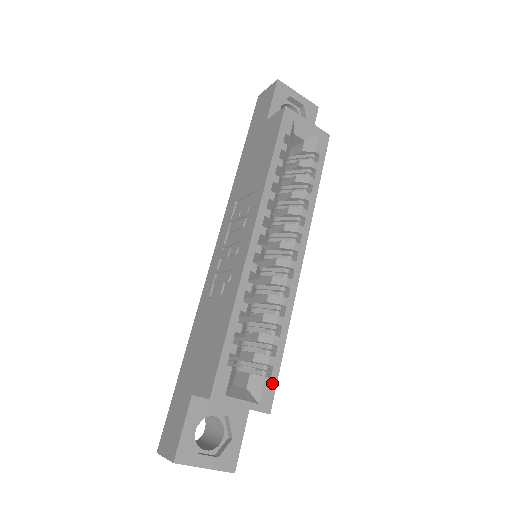
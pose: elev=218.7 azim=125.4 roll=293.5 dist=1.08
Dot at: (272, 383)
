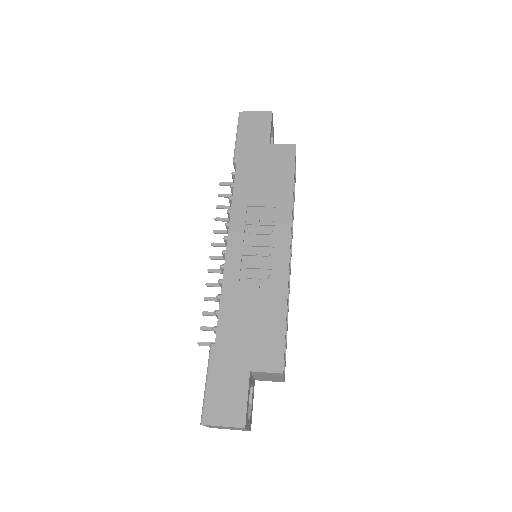
Dot at: occluded
